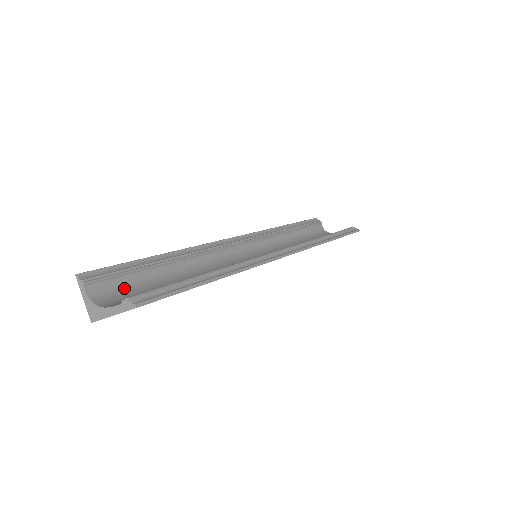
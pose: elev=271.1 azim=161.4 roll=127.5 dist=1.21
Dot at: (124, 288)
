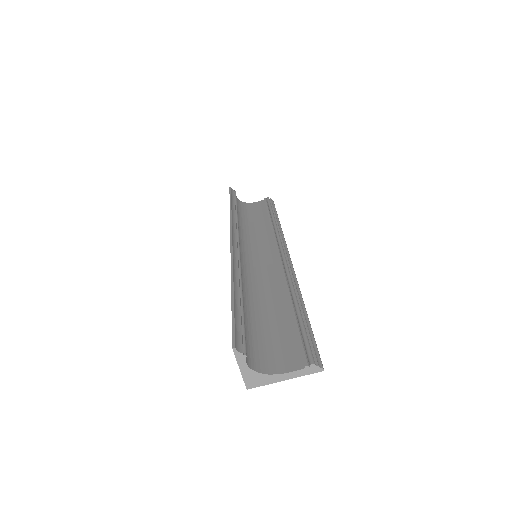
Dot at: (249, 341)
